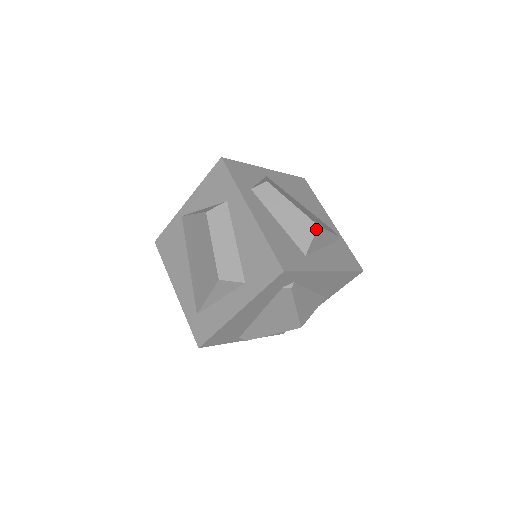
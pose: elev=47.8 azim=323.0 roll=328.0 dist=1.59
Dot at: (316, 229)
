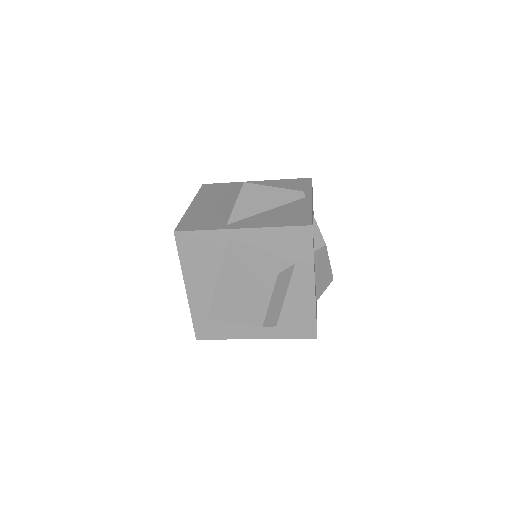
Dot at: occluded
